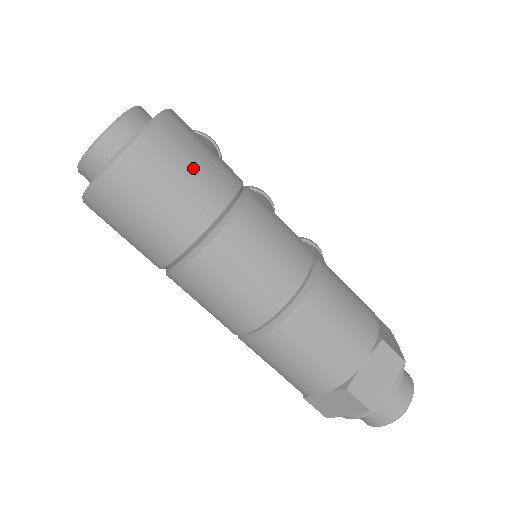
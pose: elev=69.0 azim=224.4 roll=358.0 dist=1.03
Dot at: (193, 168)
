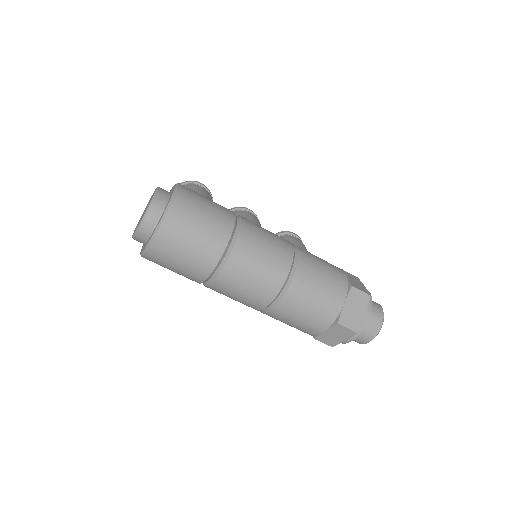
Dot at: (205, 218)
